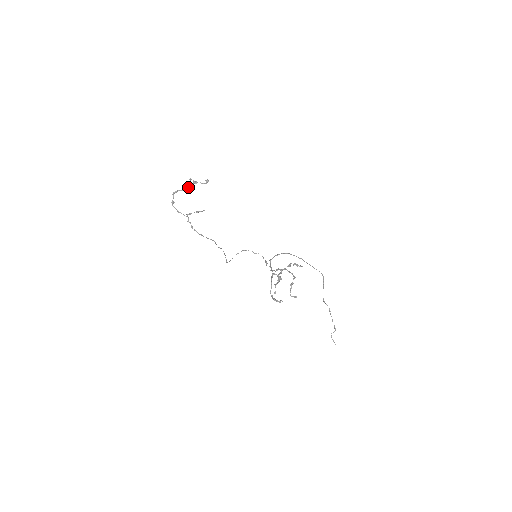
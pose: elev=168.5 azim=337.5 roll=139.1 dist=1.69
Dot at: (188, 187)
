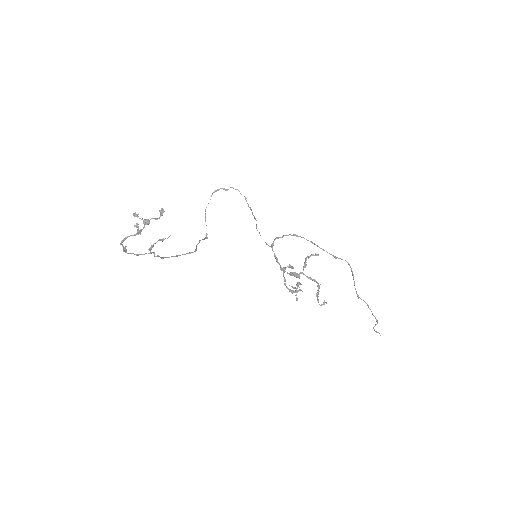
Dot at: occluded
